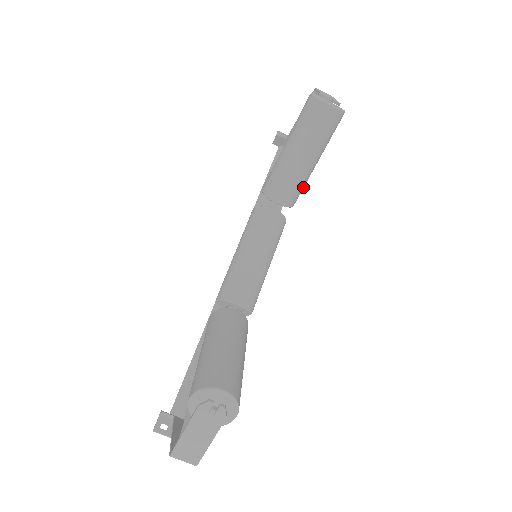
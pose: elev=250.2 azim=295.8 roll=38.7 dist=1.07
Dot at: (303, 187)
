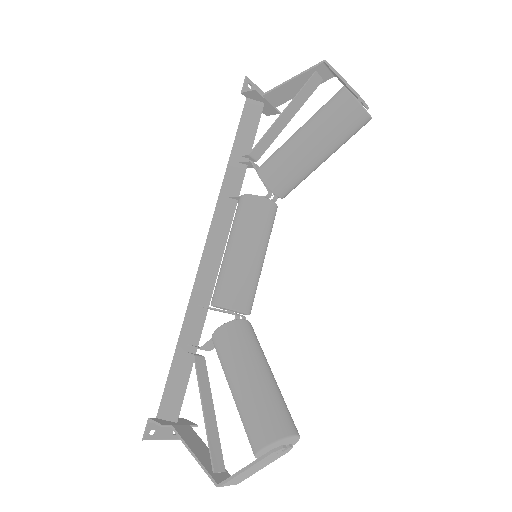
Dot at: occluded
